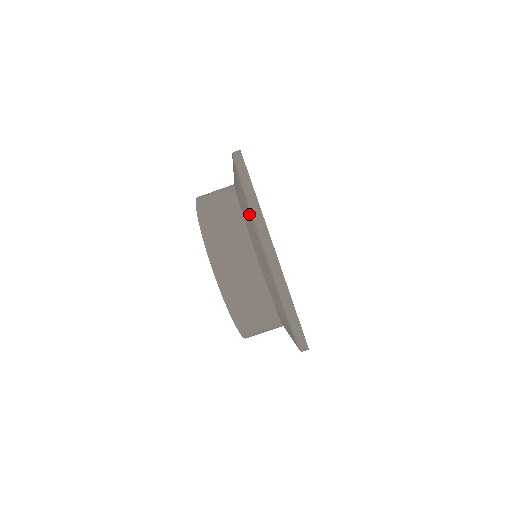
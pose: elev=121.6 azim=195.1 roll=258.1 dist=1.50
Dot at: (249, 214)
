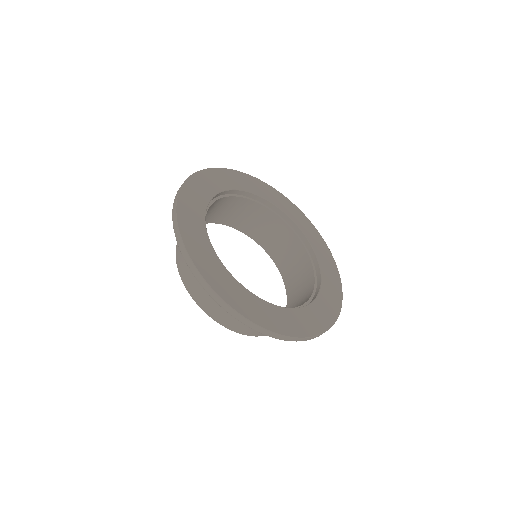
Dot at: occluded
